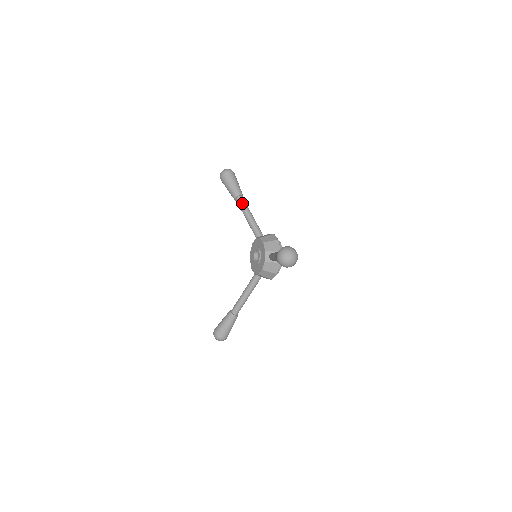
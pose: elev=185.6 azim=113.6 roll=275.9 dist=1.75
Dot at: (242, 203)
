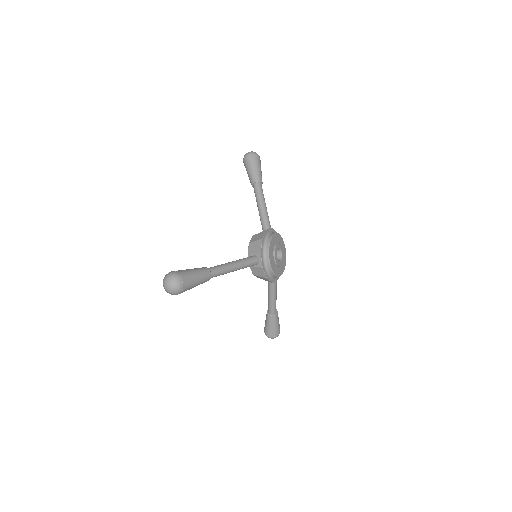
Dot at: (255, 192)
